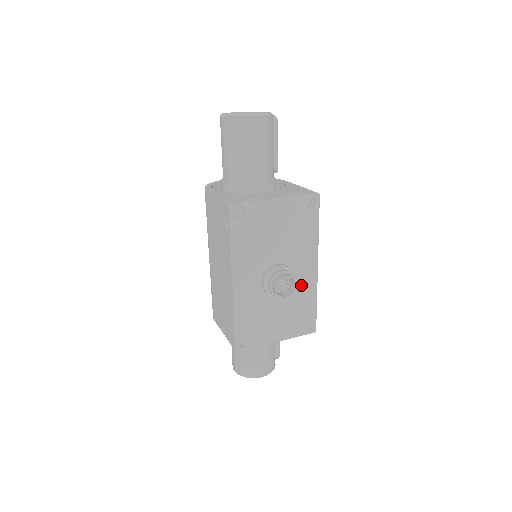
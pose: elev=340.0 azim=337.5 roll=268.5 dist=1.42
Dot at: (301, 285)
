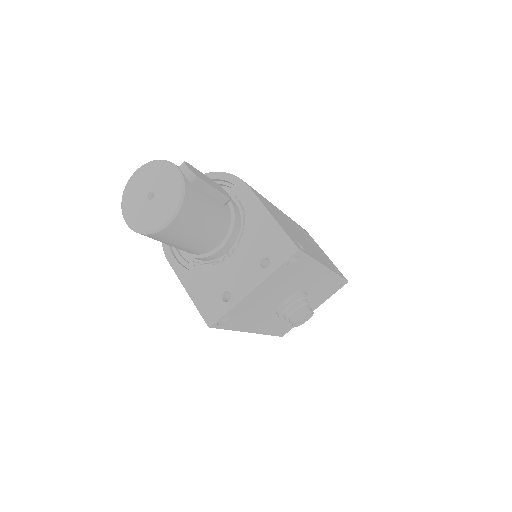
Dot at: (317, 285)
